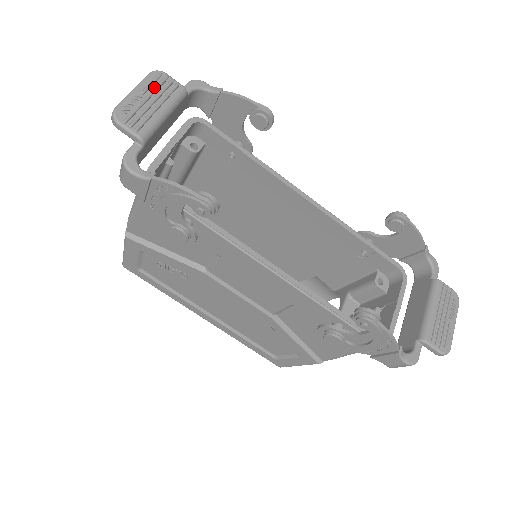
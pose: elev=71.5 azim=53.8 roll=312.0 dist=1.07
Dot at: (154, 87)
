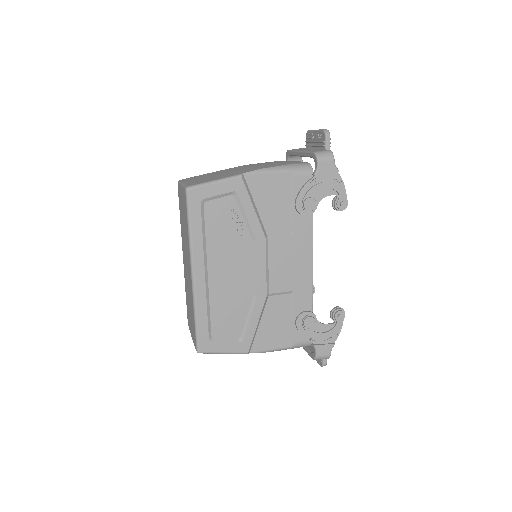
Dot at: occluded
